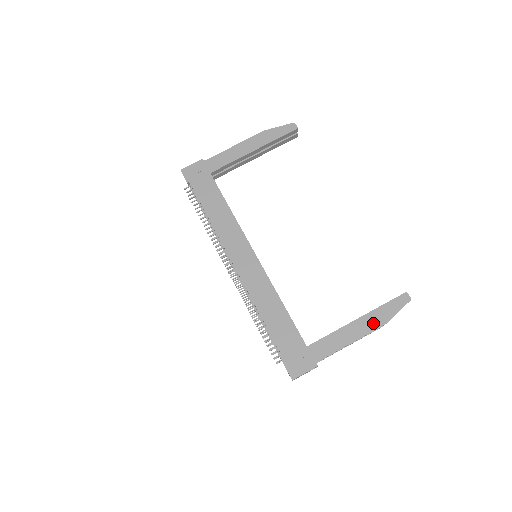
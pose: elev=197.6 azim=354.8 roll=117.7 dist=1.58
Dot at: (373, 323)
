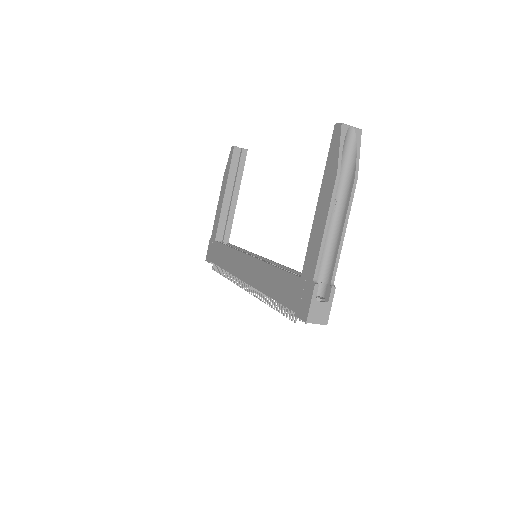
Dot at: (329, 187)
